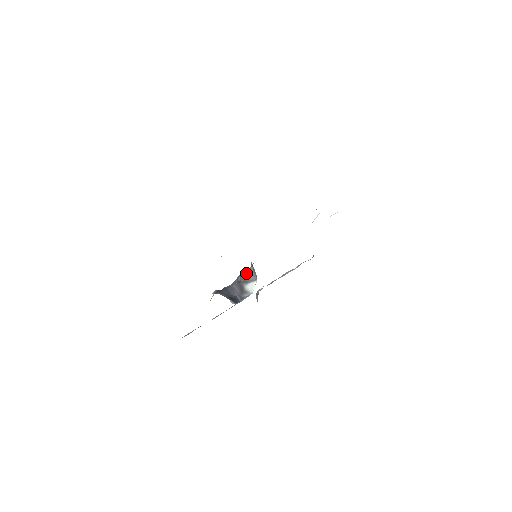
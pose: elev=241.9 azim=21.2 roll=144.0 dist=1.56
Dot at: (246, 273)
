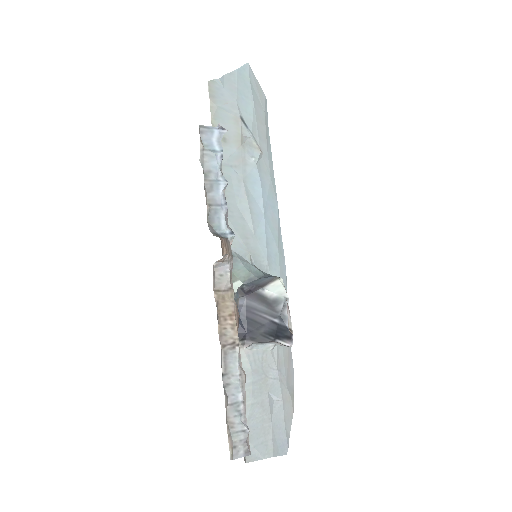
Dot at: (256, 280)
